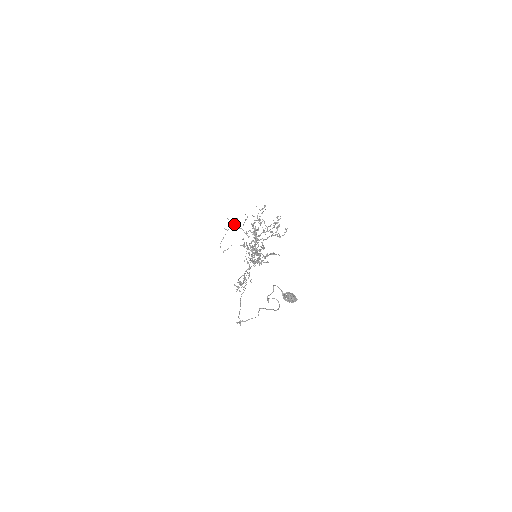
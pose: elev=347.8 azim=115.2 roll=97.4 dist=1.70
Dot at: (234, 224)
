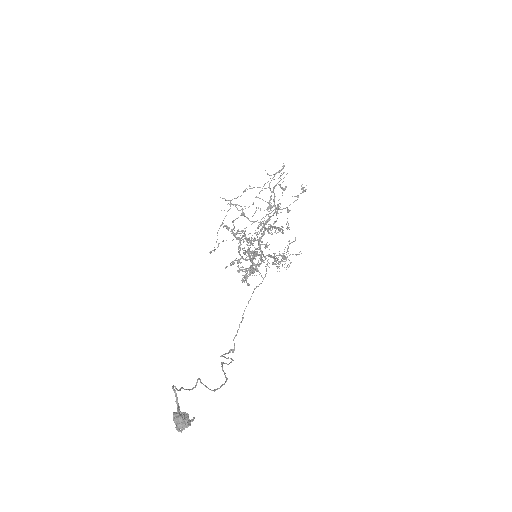
Dot at: (232, 204)
